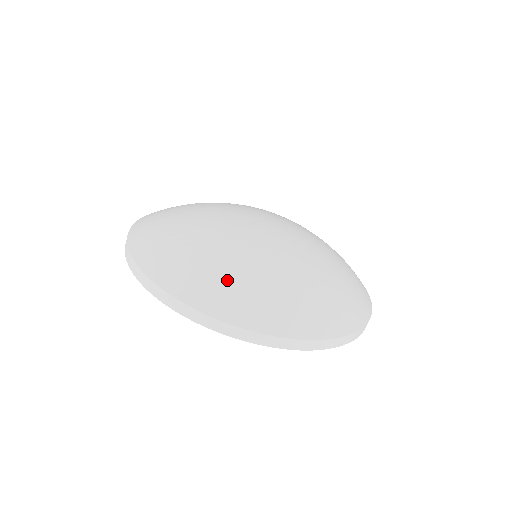
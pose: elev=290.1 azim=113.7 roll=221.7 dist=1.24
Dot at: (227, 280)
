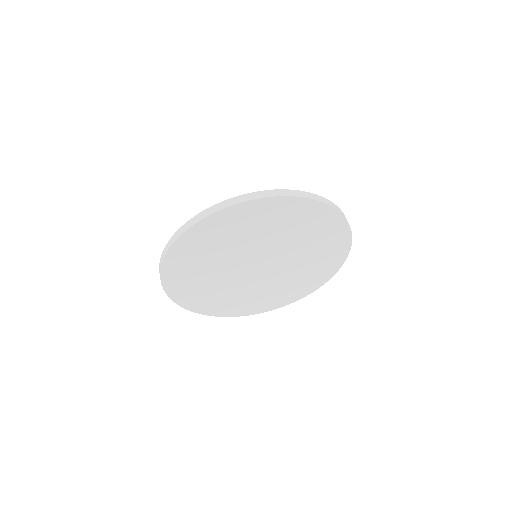
Dot at: occluded
